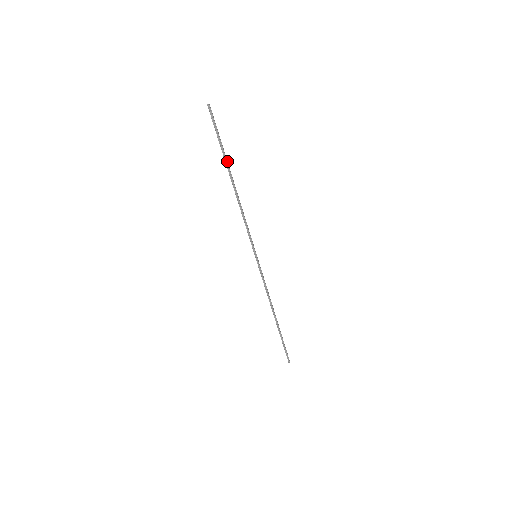
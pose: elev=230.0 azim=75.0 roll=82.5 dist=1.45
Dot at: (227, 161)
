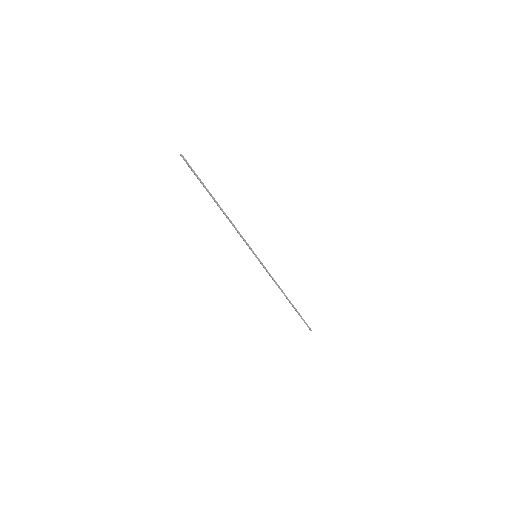
Dot at: (209, 192)
